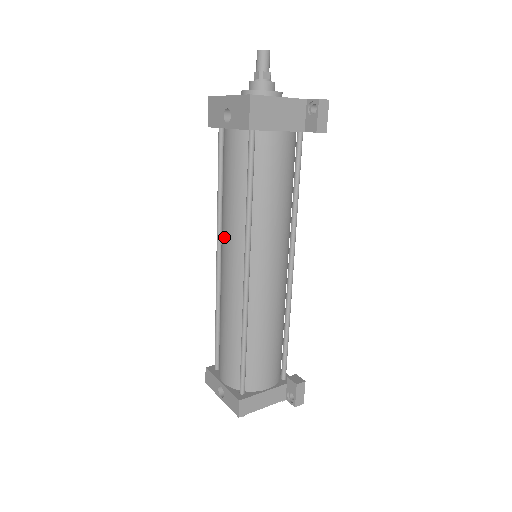
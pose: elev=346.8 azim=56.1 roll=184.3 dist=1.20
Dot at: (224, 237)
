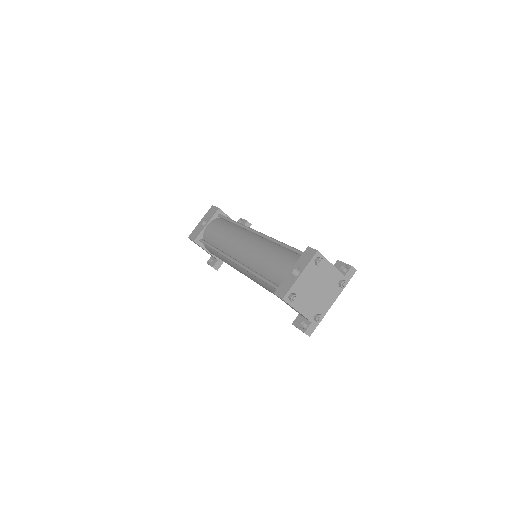
Dot at: (232, 242)
